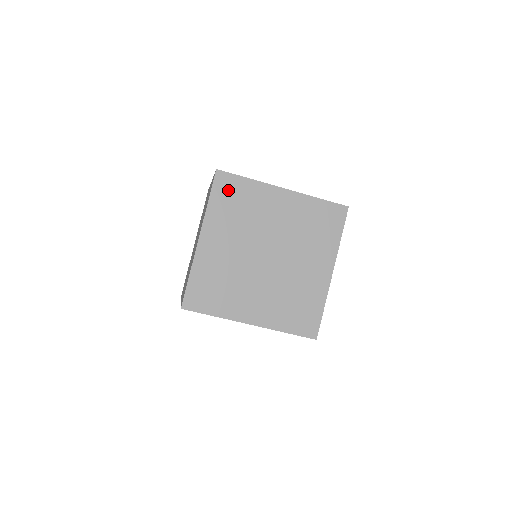
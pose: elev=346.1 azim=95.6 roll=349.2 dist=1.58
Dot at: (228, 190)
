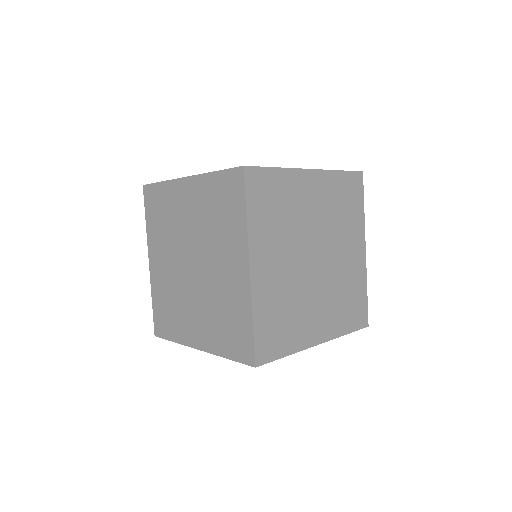
Dot at: (153, 203)
